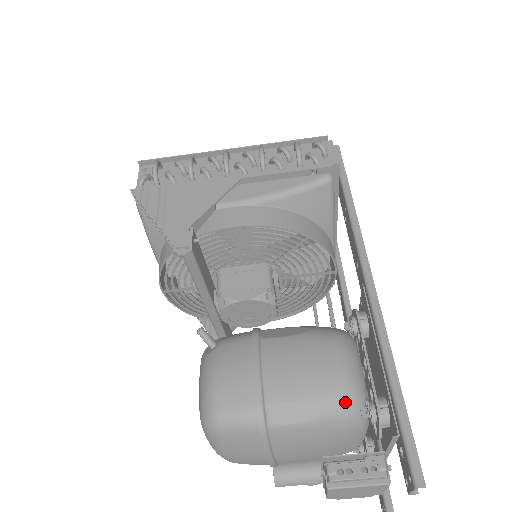
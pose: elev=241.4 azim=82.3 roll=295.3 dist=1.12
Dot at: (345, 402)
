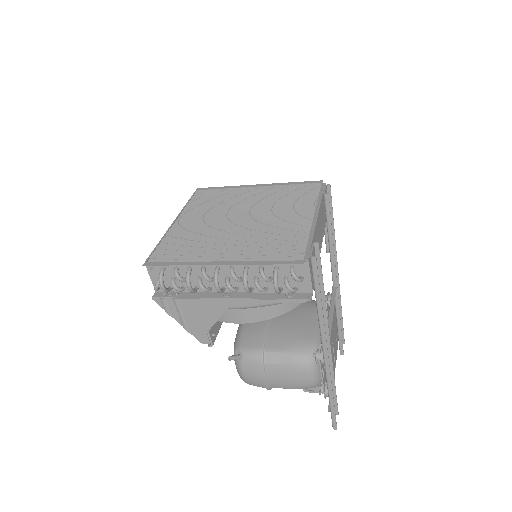
Dot at: occluded
